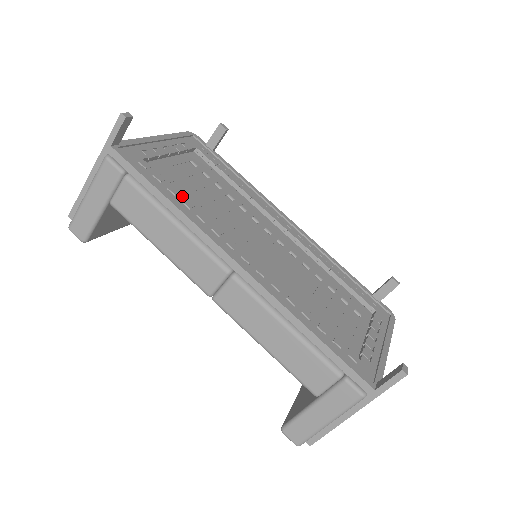
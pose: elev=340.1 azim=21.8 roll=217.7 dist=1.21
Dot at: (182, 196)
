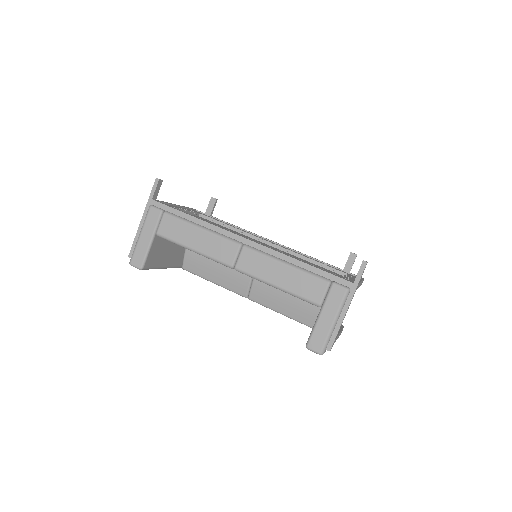
Dot at: occluded
